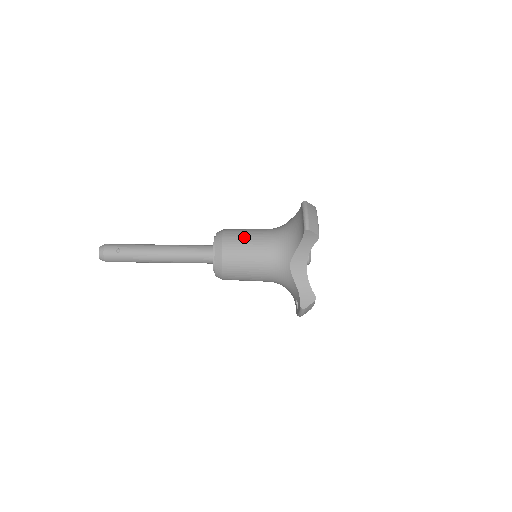
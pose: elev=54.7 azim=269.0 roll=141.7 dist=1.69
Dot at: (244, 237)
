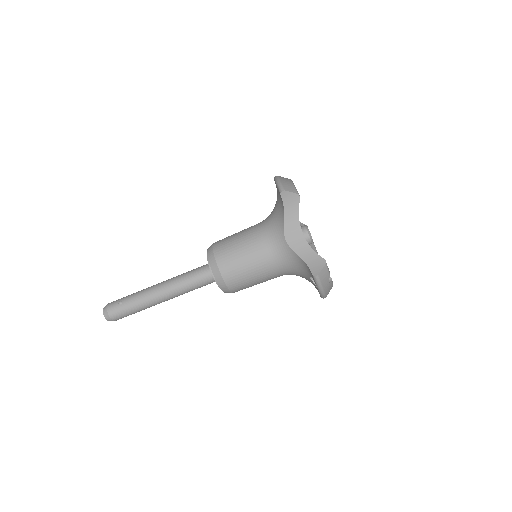
Dot at: (233, 237)
